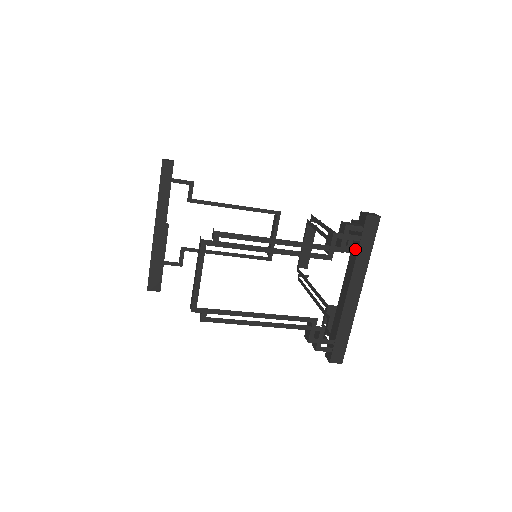
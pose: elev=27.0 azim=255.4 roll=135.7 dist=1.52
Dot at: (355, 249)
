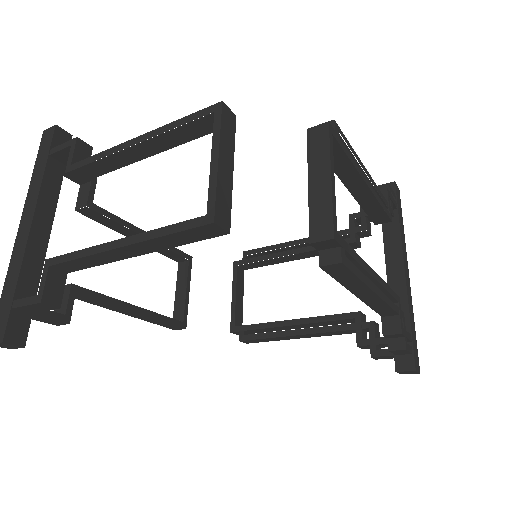
Dot at: (392, 220)
